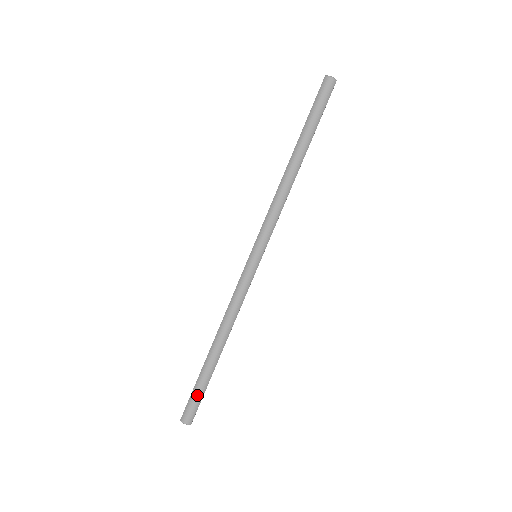
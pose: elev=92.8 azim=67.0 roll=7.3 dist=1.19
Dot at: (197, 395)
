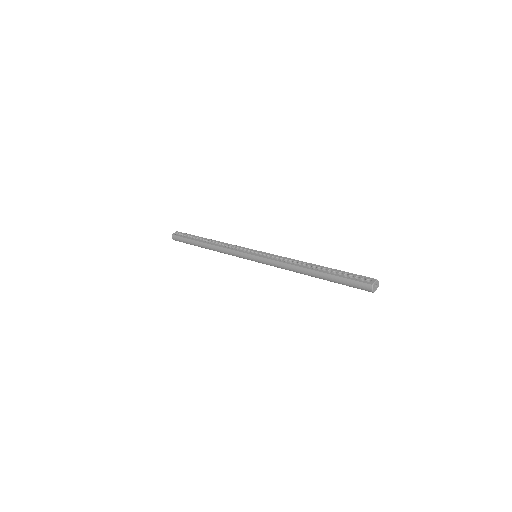
Dot at: (185, 242)
